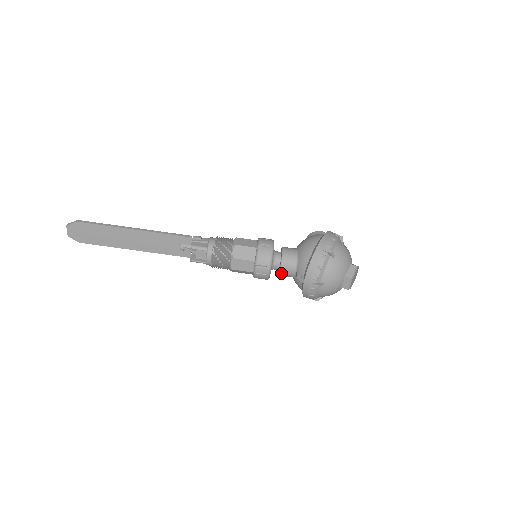
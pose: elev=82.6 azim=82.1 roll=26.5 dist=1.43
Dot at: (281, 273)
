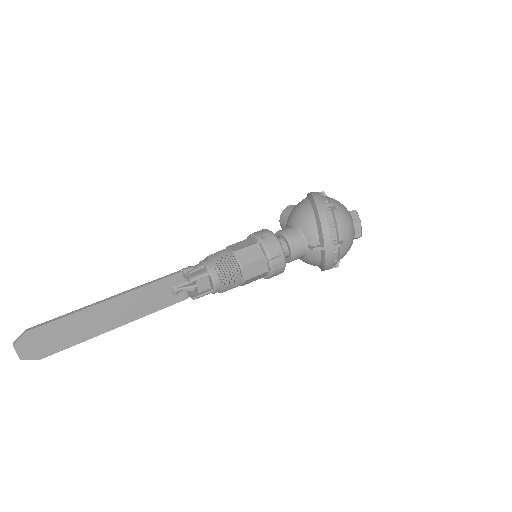
Dot at: (293, 257)
